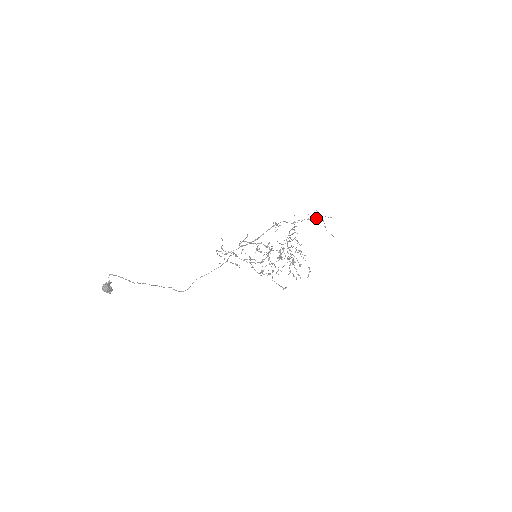
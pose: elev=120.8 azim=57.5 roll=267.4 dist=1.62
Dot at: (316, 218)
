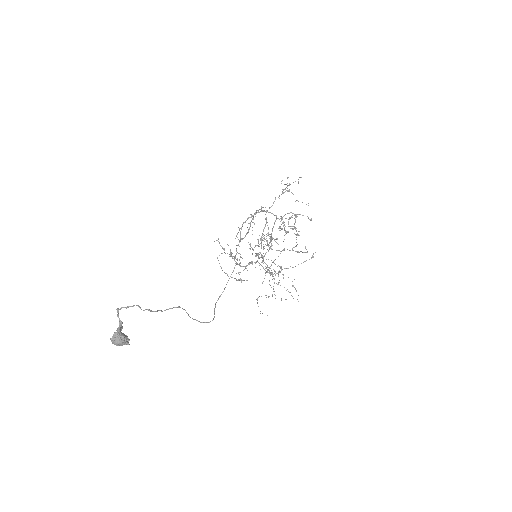
Dot at: (288, 185)
